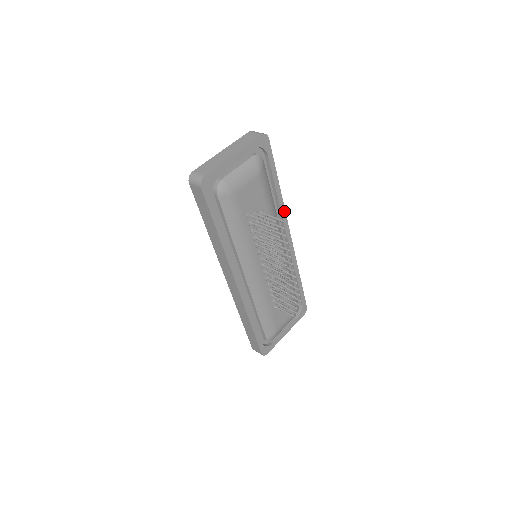
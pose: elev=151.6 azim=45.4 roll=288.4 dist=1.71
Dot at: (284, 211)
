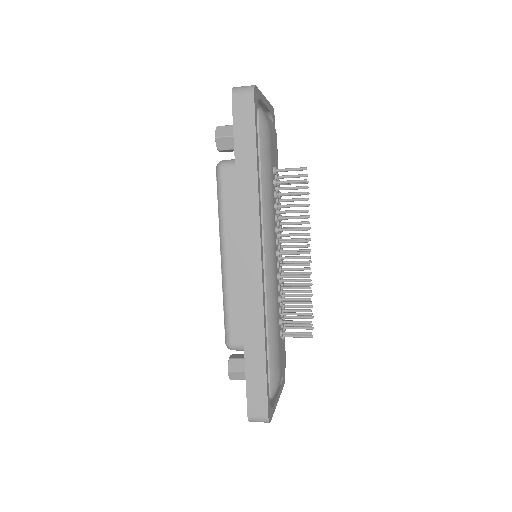
Dot at: occluded
